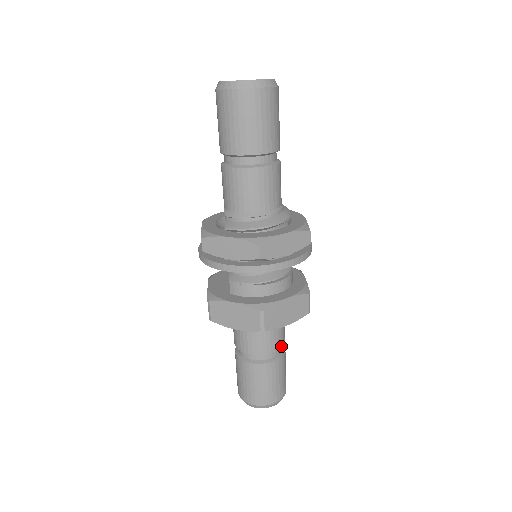
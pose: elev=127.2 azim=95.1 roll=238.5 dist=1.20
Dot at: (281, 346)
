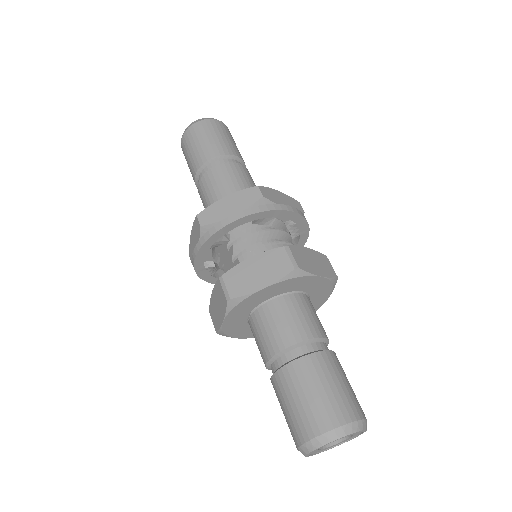
Dot at: (326, 337)
